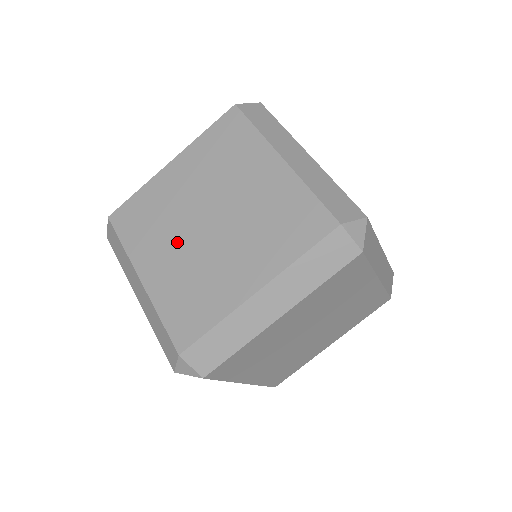
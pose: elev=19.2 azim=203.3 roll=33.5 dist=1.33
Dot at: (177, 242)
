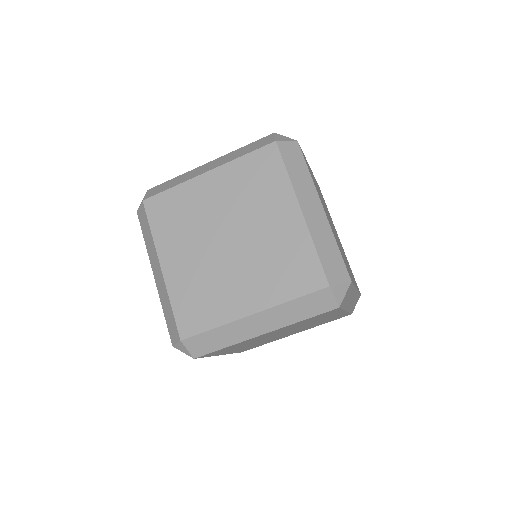
Dot at: (198, 248)
